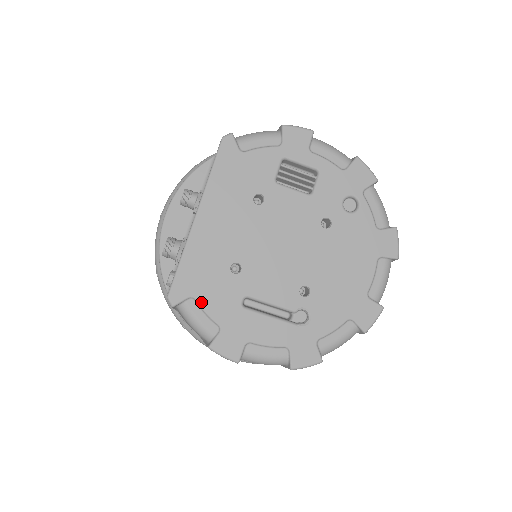
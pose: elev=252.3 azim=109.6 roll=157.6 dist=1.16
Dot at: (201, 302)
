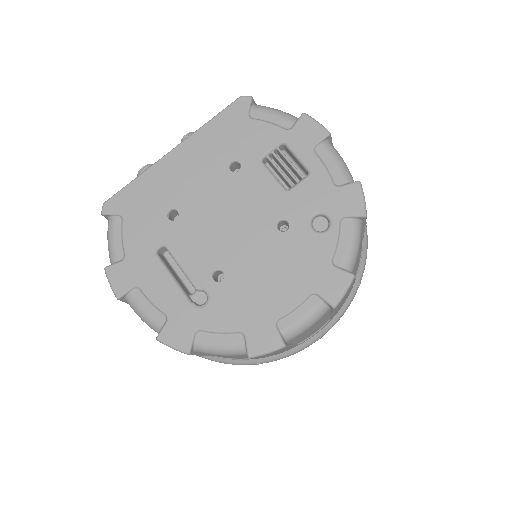
Dot at: (125, 225)
